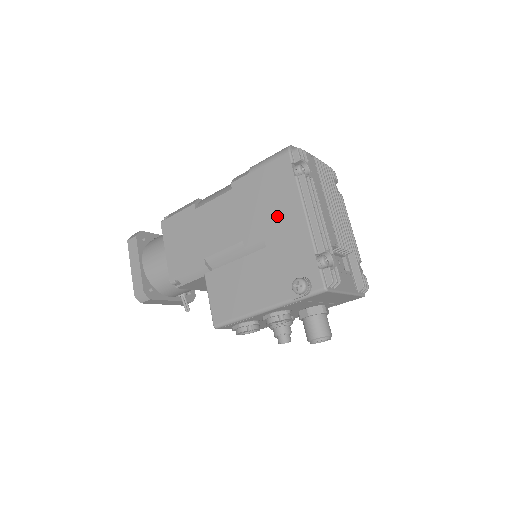
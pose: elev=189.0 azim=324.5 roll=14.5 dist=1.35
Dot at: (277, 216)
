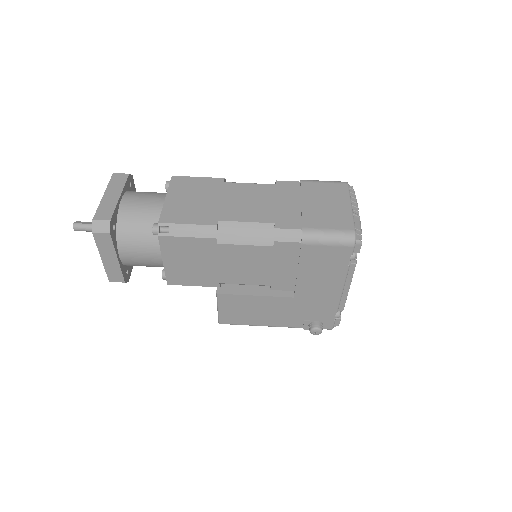
Dot at: (316, 284)
